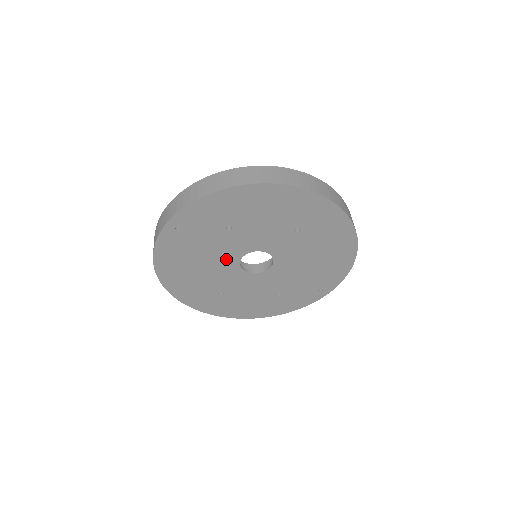
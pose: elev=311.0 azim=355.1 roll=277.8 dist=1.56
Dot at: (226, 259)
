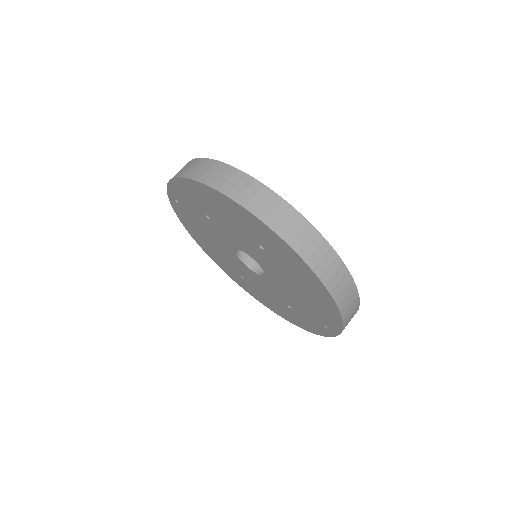
Dot at: (225, 246)
